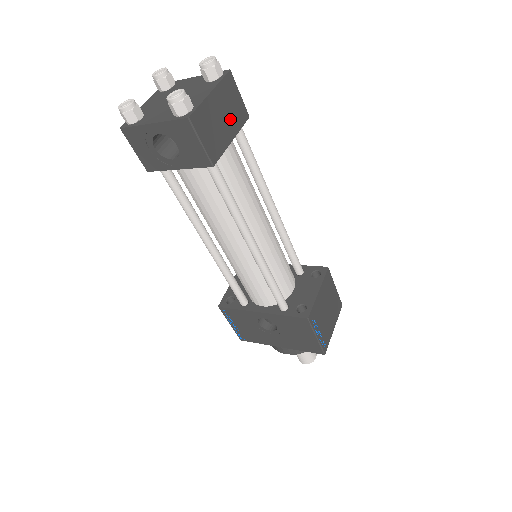
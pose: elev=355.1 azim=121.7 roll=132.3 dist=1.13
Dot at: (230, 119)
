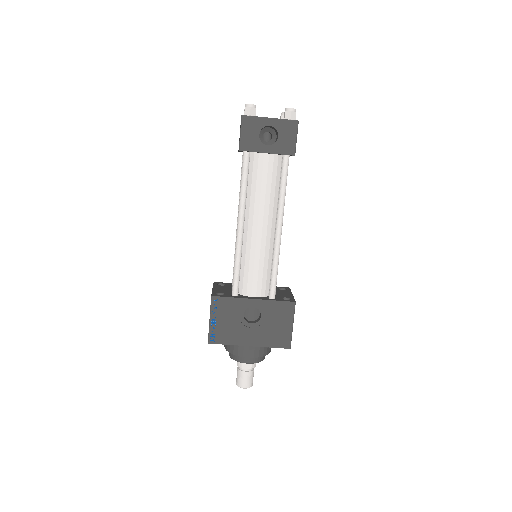
Dot at: occluded
